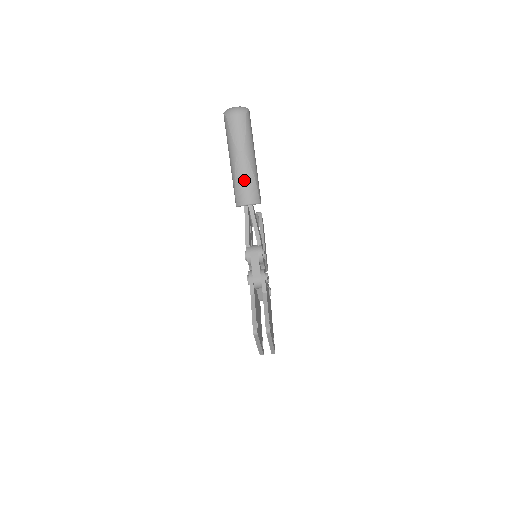
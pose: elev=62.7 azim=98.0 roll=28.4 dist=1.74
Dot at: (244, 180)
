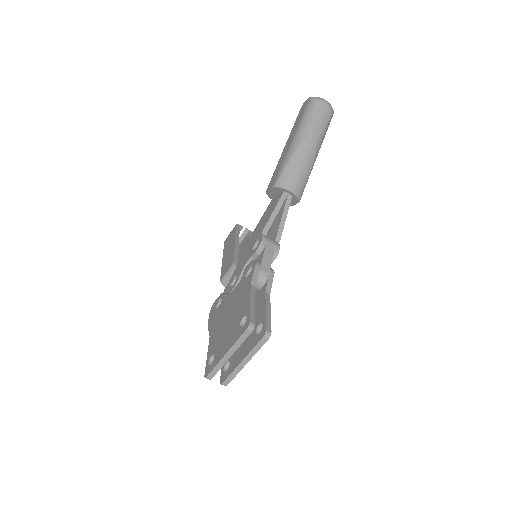
Dot at: (302, 165)
